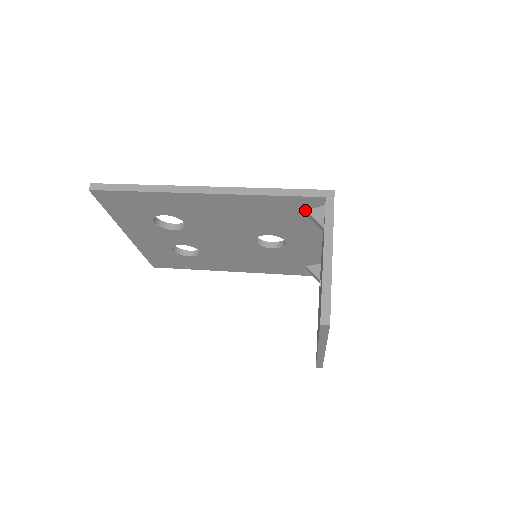
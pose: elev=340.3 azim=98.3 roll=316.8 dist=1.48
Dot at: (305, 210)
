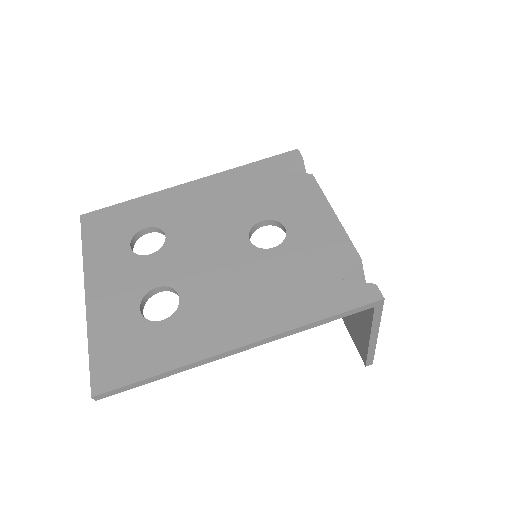
Dot at: occluded
